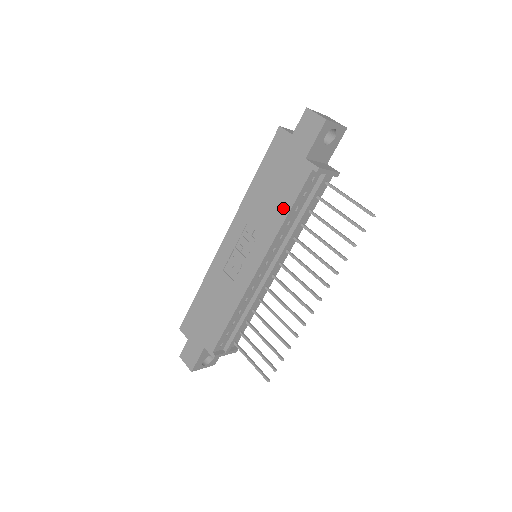
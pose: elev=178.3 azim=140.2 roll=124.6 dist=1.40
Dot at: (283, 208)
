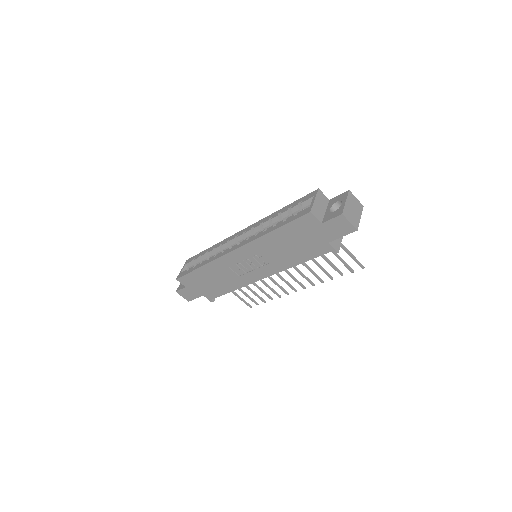
Dot at: (297, 259)
